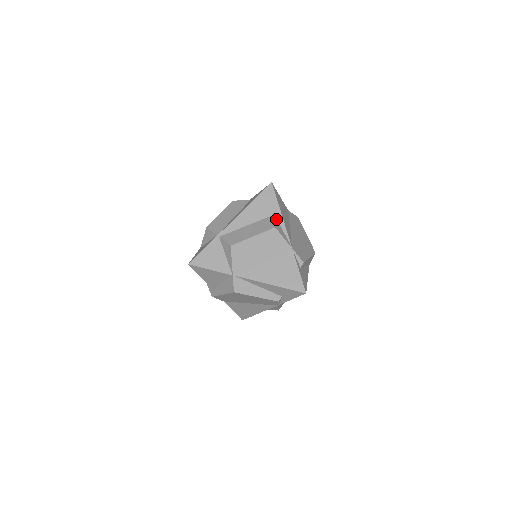
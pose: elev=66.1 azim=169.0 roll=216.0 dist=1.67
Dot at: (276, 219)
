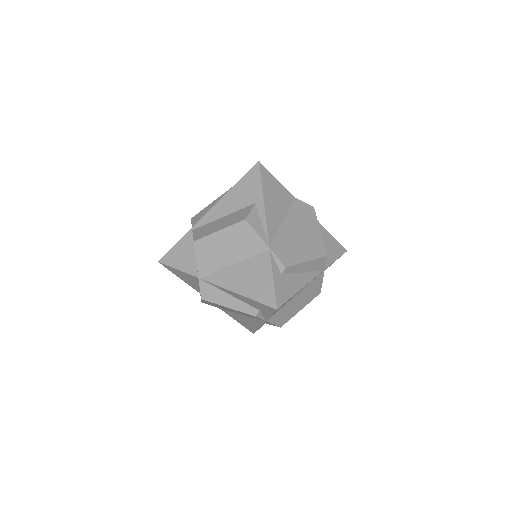
Dot at: (256, 209)
